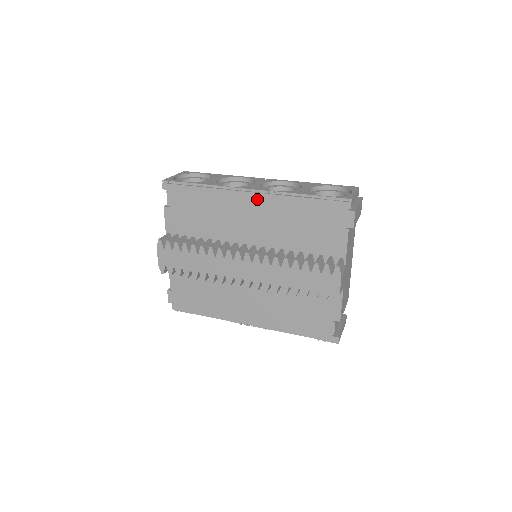
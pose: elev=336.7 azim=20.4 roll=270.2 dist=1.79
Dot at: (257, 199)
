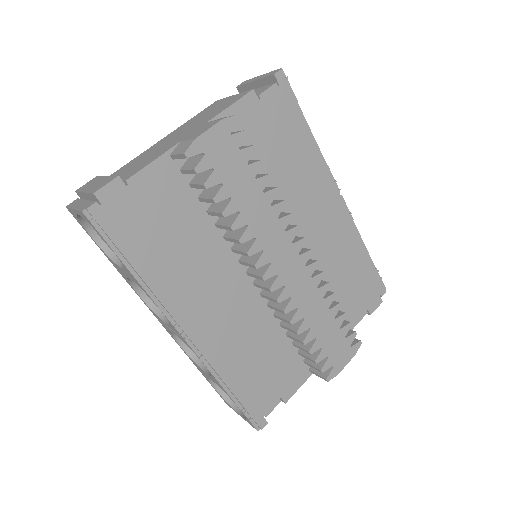
Dot at: (340, 209)
